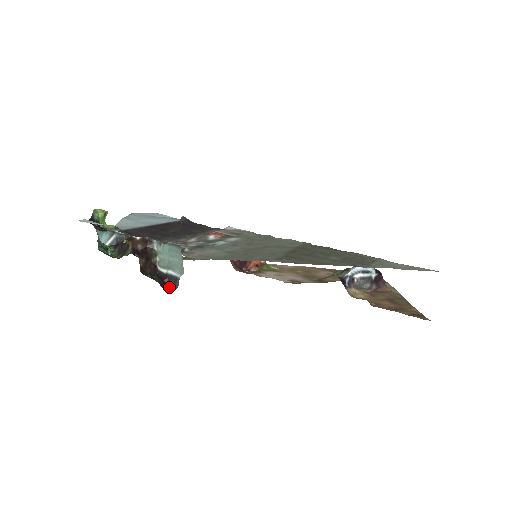
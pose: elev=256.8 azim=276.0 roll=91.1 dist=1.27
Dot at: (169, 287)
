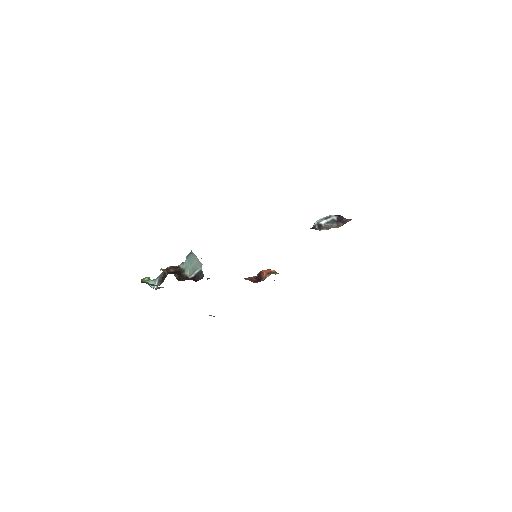
Dot at: occluded
